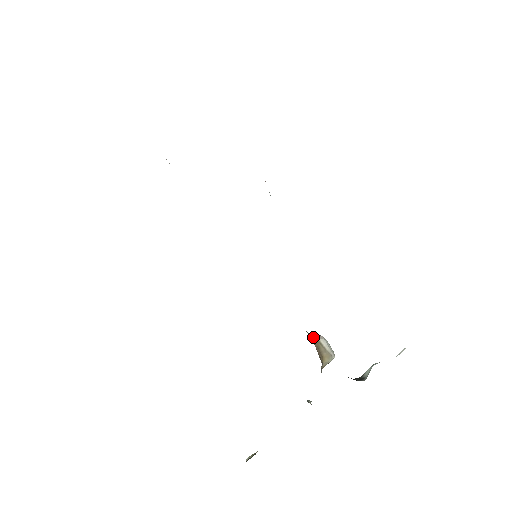
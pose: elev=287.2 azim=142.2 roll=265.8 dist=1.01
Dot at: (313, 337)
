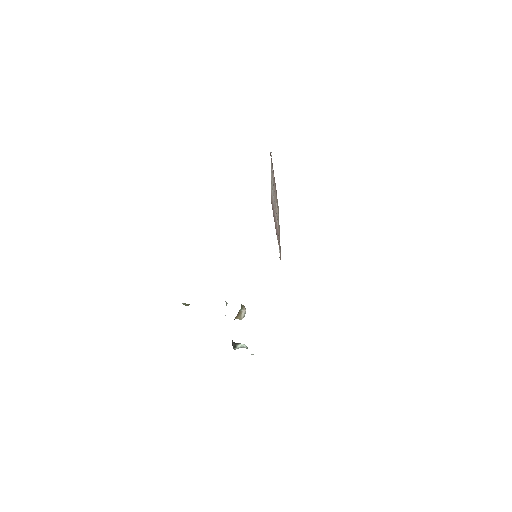
Dot at: (241, 310)
